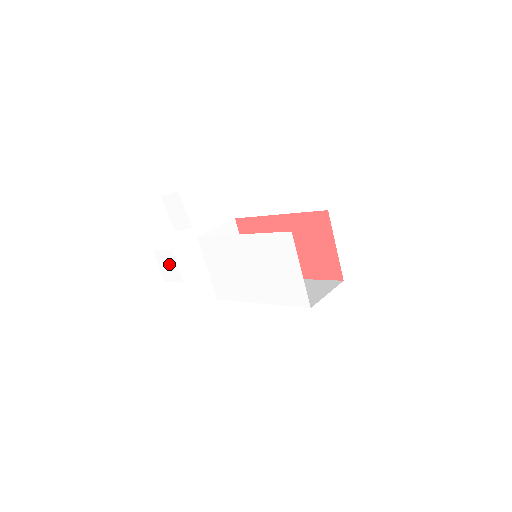
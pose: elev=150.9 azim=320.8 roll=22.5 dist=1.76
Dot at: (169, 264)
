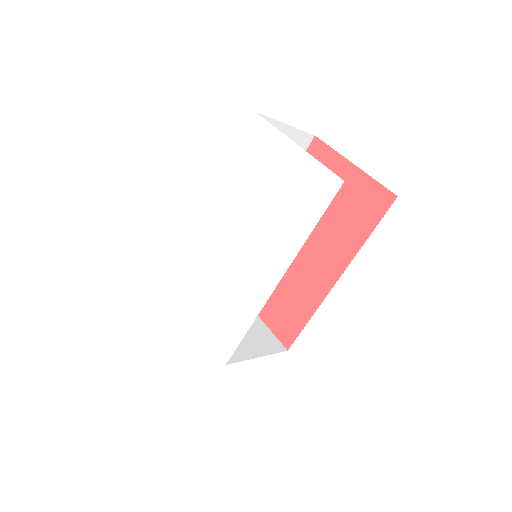
Dot at: (151, 386)
